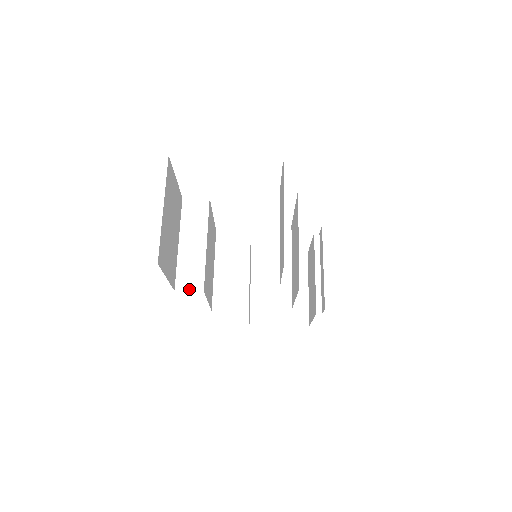
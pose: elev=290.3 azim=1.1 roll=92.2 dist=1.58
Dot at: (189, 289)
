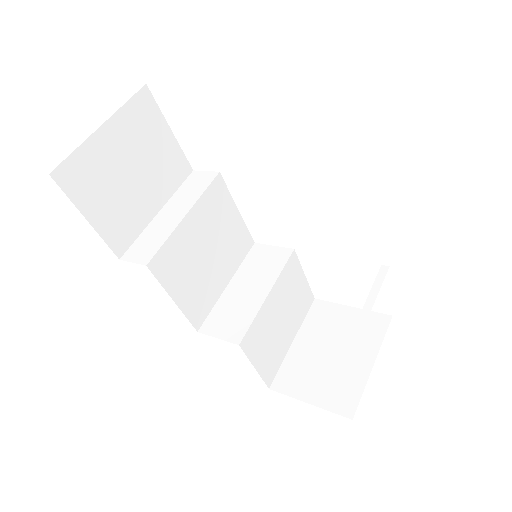
Dot at: (134, 260)
